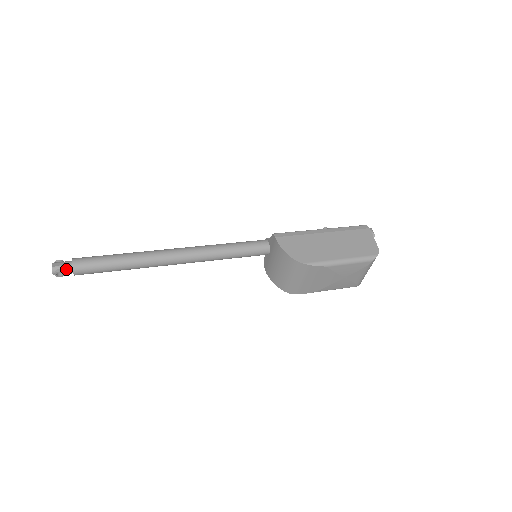
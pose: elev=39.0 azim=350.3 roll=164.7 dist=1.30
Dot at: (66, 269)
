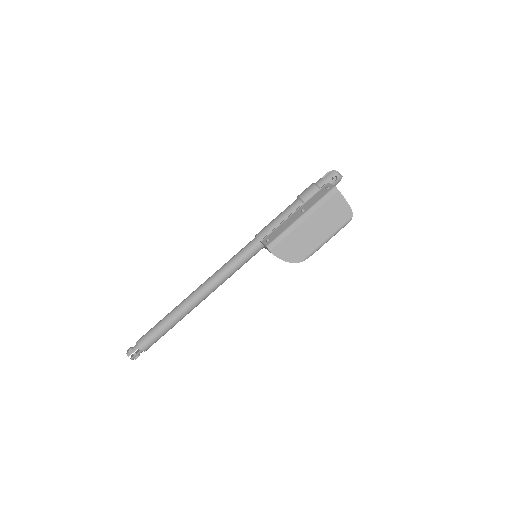
Dot at: occluded
